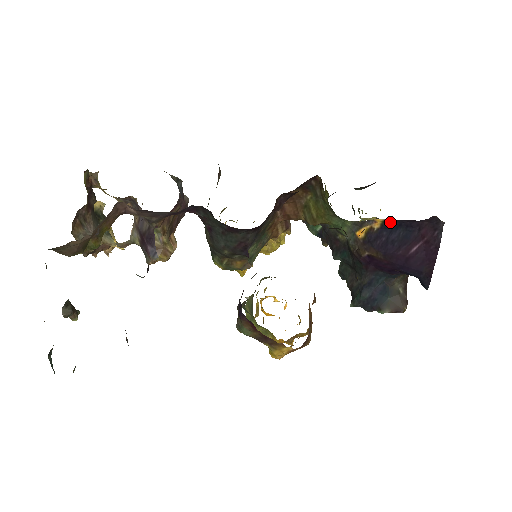
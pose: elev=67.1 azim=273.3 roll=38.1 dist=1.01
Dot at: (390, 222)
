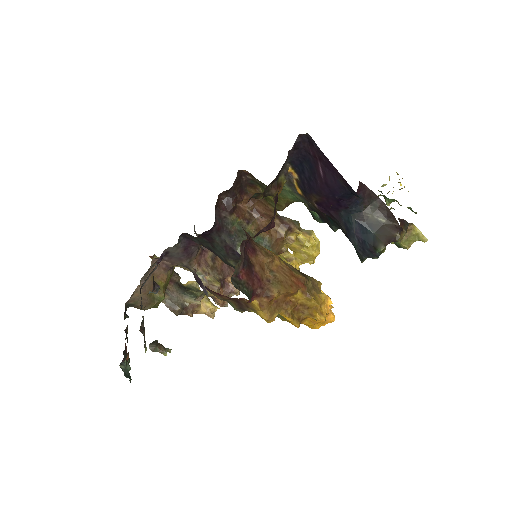
Dot at: (295, 165)
